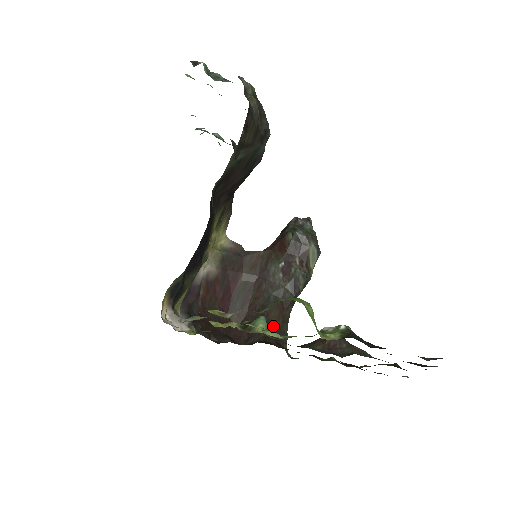
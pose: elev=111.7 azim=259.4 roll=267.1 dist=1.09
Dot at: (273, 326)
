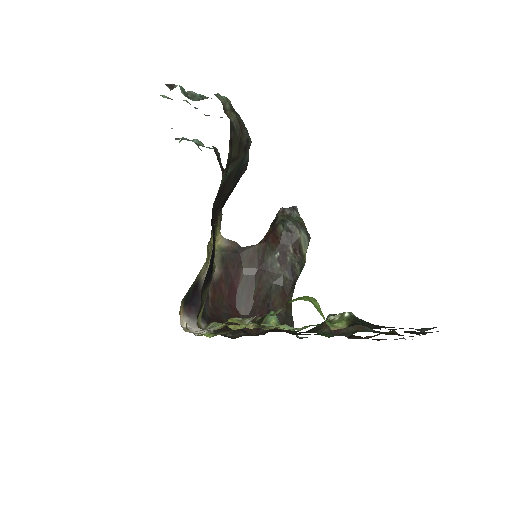
Dot at: (279, 313)
